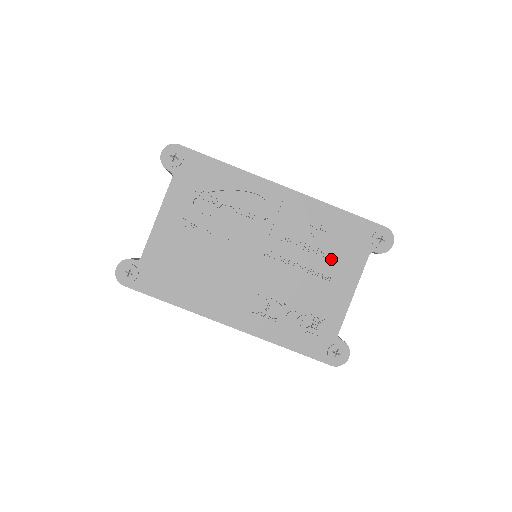
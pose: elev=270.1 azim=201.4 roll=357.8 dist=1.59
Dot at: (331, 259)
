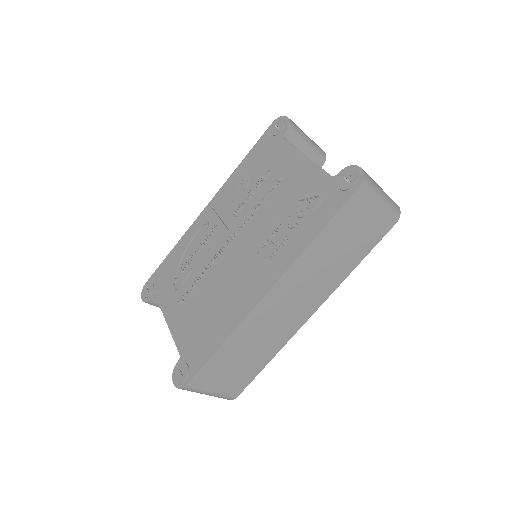
Dot at: (267, 174)
